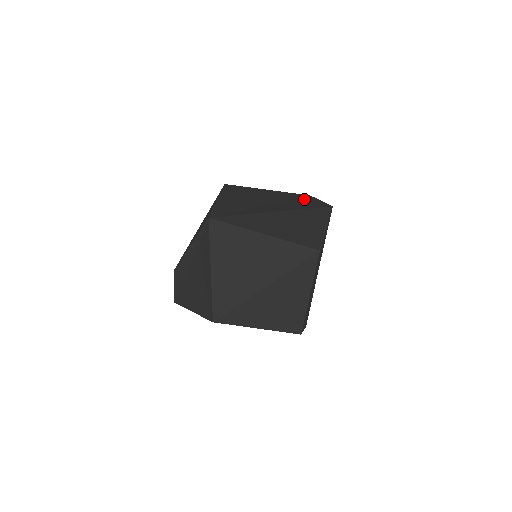
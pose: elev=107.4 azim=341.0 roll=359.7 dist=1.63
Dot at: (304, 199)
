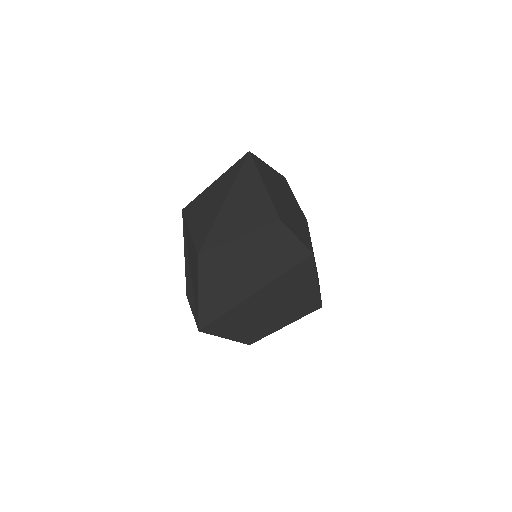
Dot at: occluded
